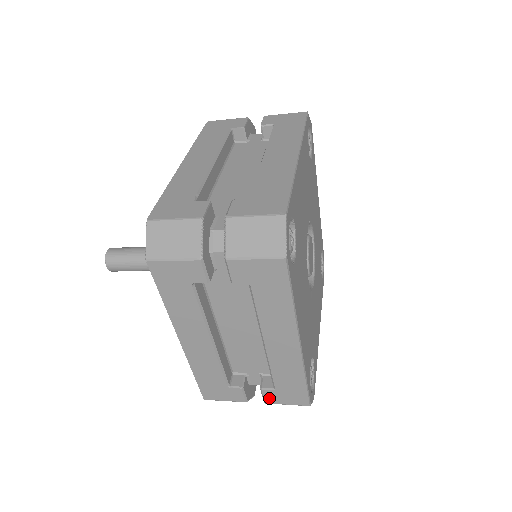
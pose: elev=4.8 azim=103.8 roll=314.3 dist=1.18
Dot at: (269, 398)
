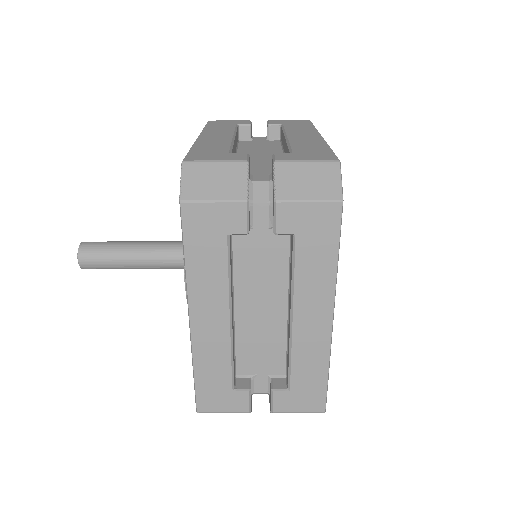
Dot at: (282, 158)
